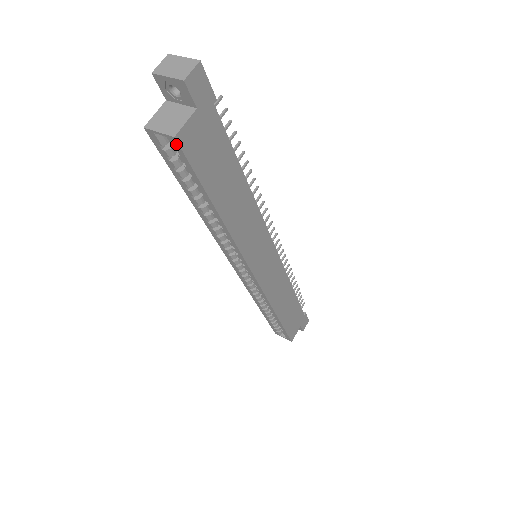
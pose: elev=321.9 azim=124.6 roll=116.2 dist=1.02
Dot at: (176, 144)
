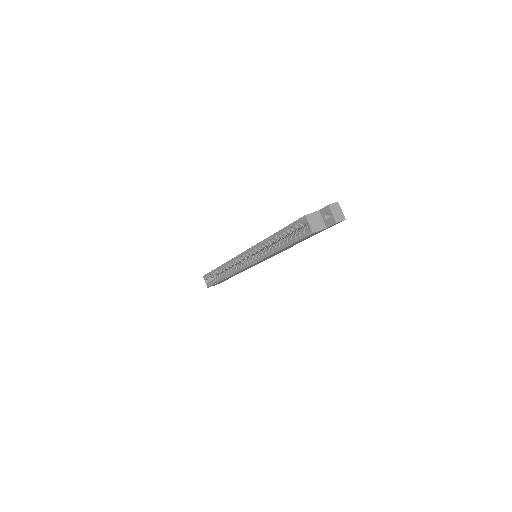
Dot at: (310, 233)
